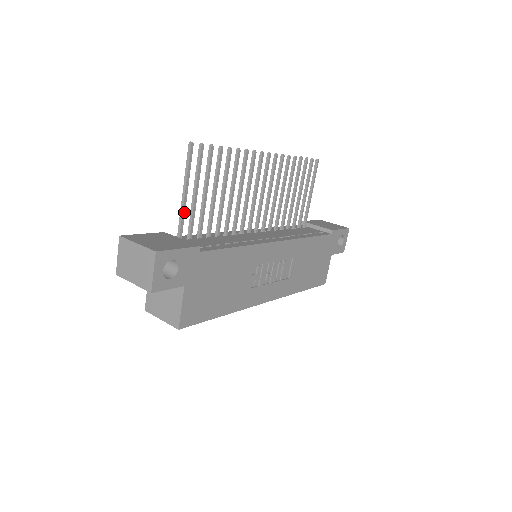
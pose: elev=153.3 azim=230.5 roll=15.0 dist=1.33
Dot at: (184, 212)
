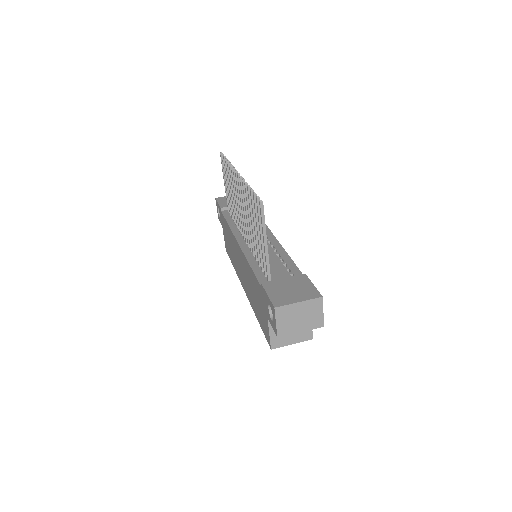
Dot at: (268, 258)
